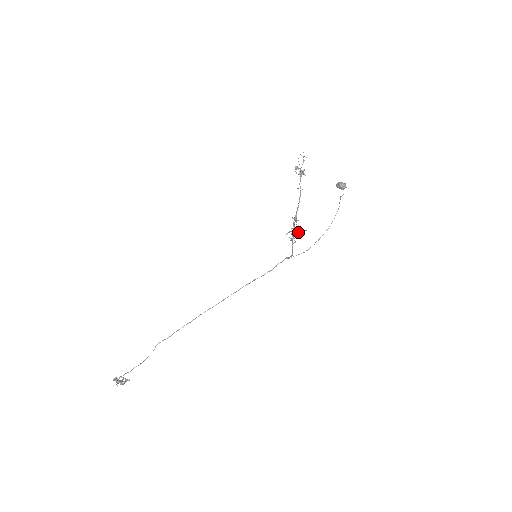
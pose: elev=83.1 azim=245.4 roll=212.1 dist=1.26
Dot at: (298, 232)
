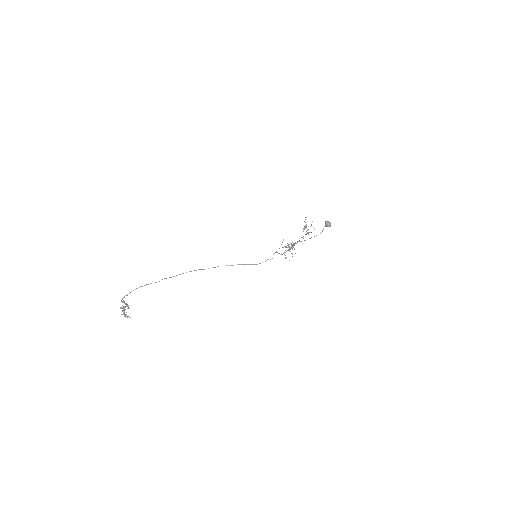
Dot at: occluded
